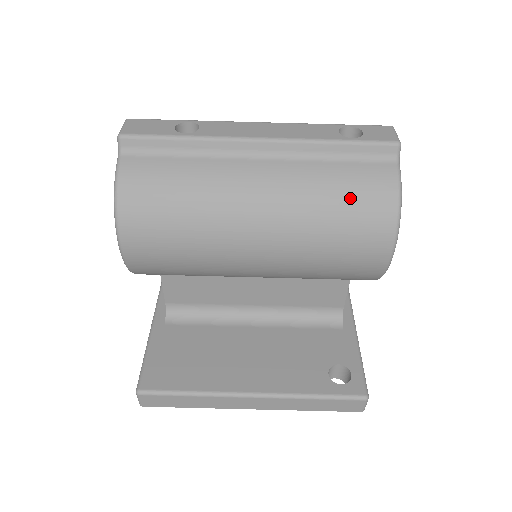
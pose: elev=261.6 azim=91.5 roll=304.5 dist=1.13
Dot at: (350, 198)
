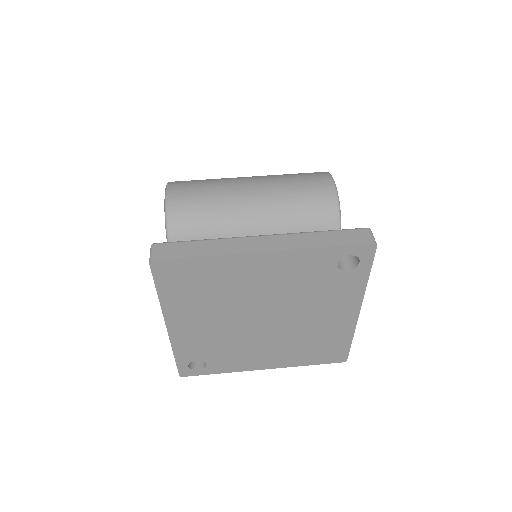
Dot at: occluded
